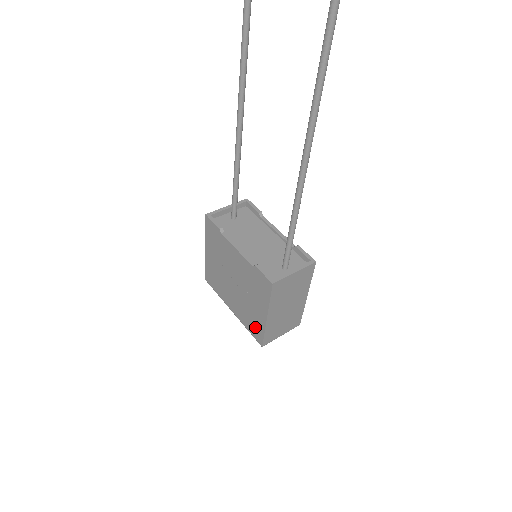
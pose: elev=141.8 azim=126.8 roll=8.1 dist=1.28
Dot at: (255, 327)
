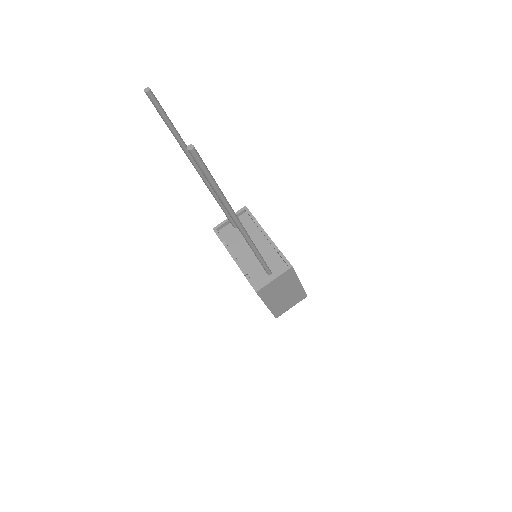
Dot at: occluded
